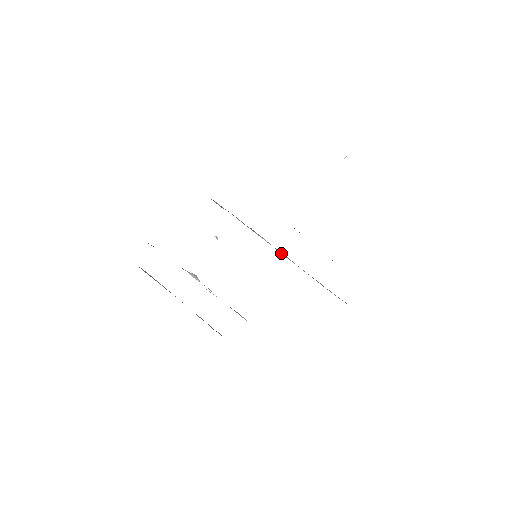
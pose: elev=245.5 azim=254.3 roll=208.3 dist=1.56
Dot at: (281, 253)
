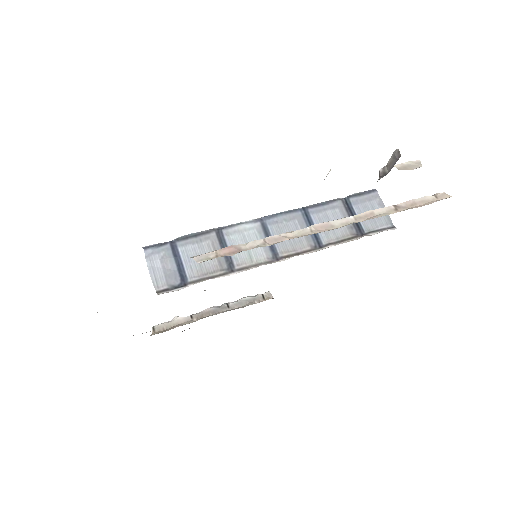
Dot at: (275, 222)
